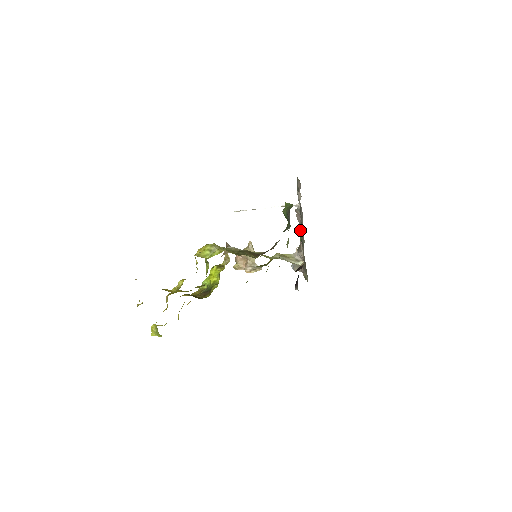
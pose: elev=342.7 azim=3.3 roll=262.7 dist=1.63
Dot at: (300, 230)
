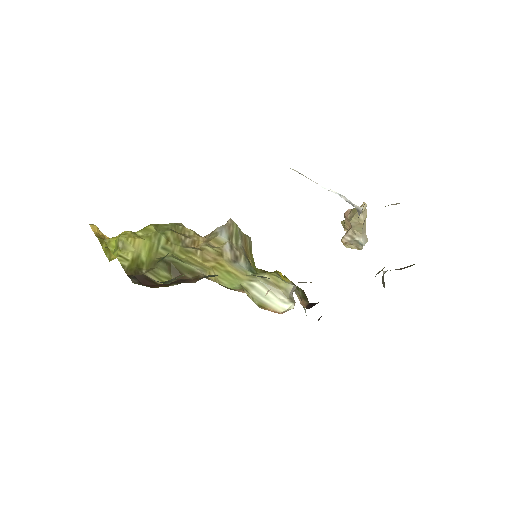
Dot at: occluded
